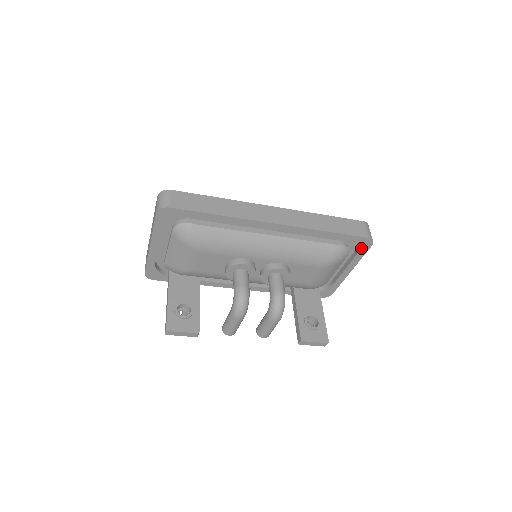
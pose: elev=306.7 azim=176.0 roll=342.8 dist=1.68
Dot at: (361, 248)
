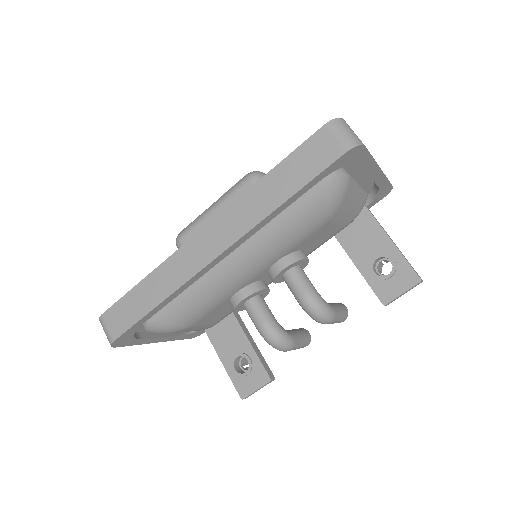
Dot at: (355, 160)
